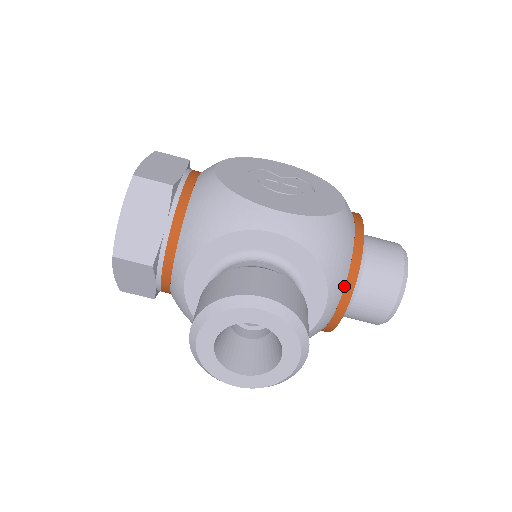
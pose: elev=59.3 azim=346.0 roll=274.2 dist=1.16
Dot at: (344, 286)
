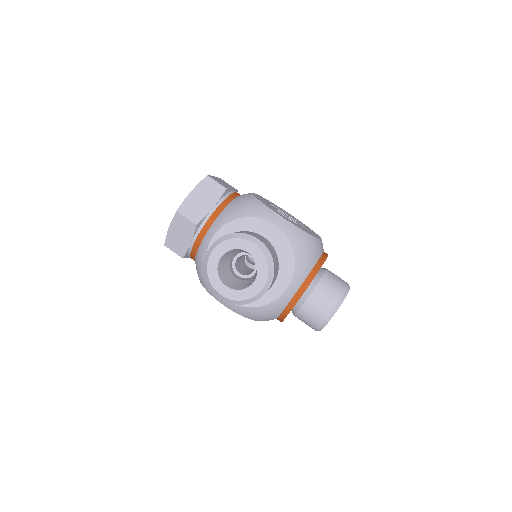
Dot at: (304, 280)
